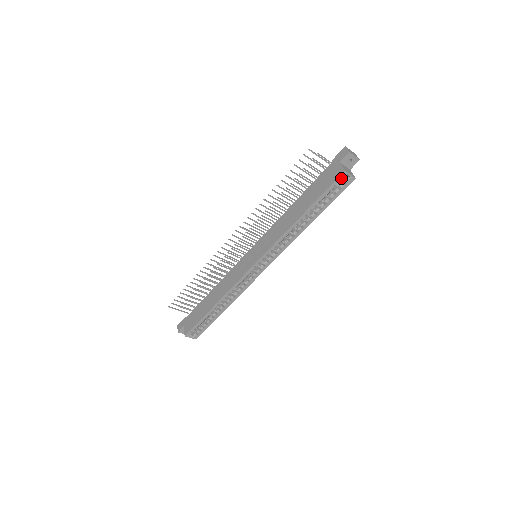
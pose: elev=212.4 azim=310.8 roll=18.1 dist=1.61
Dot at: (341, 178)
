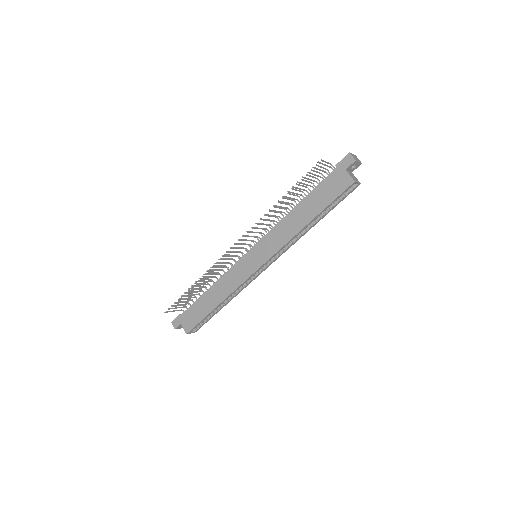
Dot at: (350, 187)
